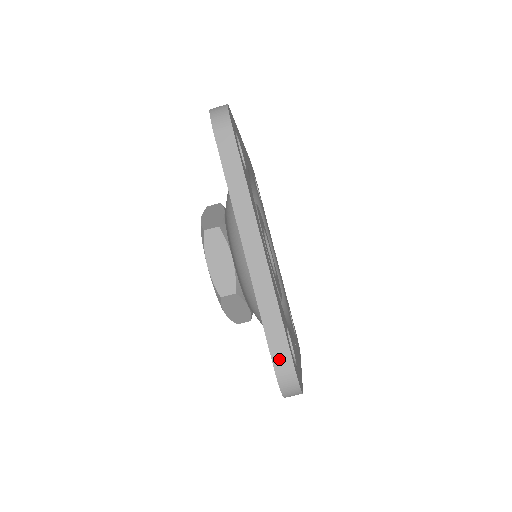
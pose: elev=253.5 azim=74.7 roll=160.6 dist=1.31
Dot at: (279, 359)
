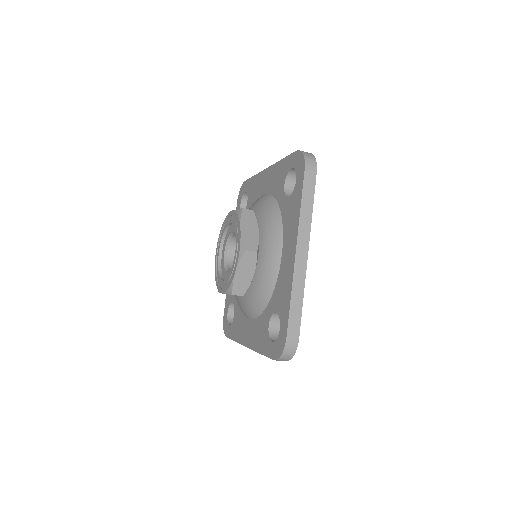
Dot at: occluded
